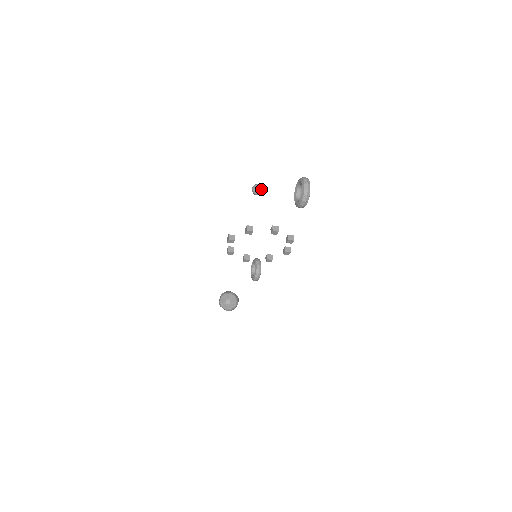
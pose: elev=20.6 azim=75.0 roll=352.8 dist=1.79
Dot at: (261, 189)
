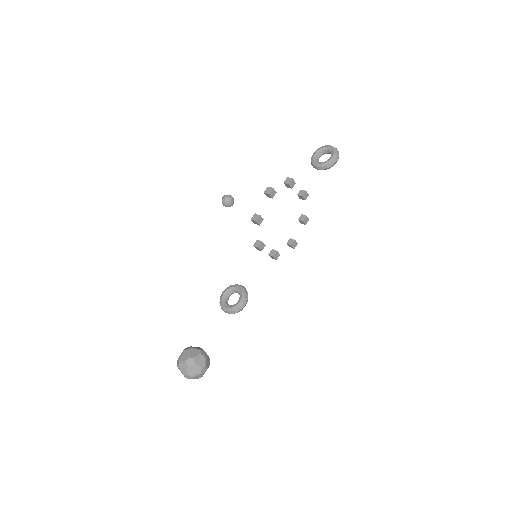
Dot at: (233, 199)
